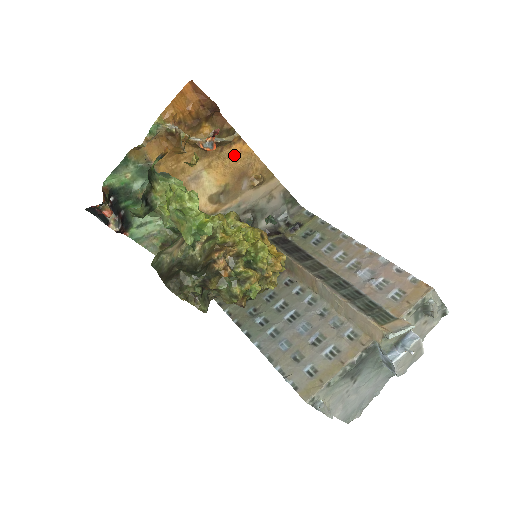
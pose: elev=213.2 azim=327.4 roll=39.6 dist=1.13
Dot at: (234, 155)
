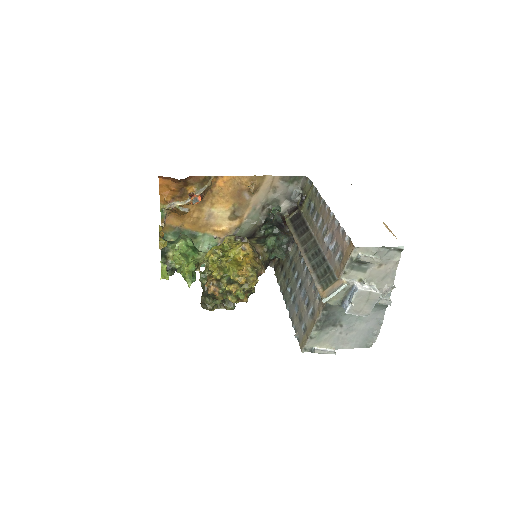
Dot at: (222, 187)
